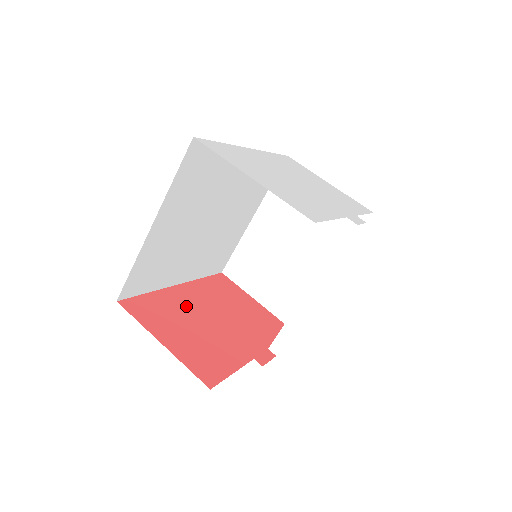
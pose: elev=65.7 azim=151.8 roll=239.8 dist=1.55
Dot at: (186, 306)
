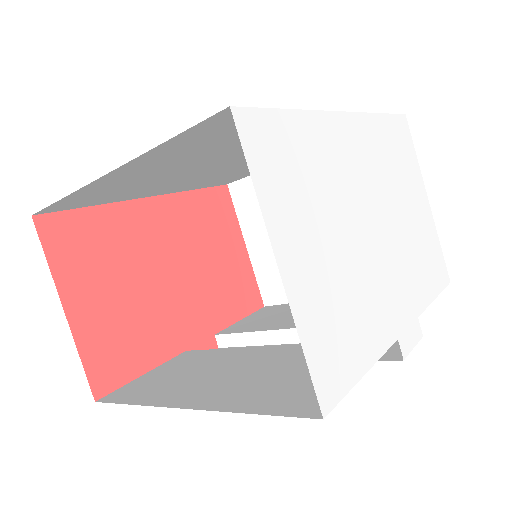
Dot at: (140, 242)
